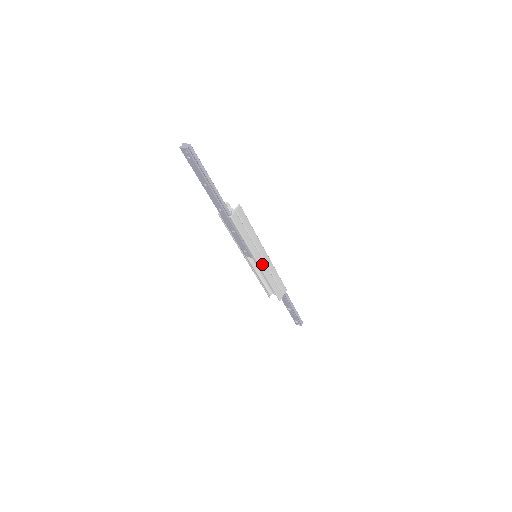
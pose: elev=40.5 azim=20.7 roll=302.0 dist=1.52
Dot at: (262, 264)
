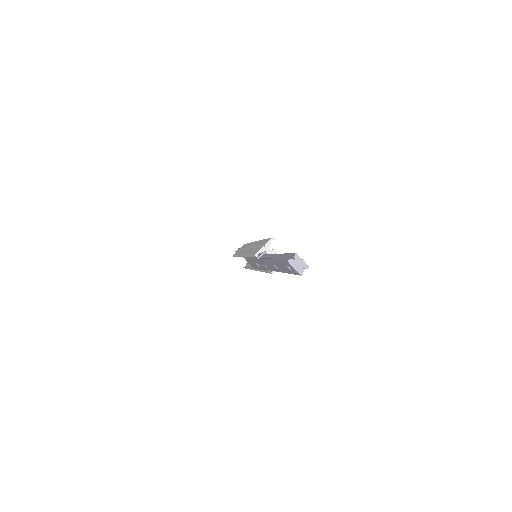
Dot at: occluded
